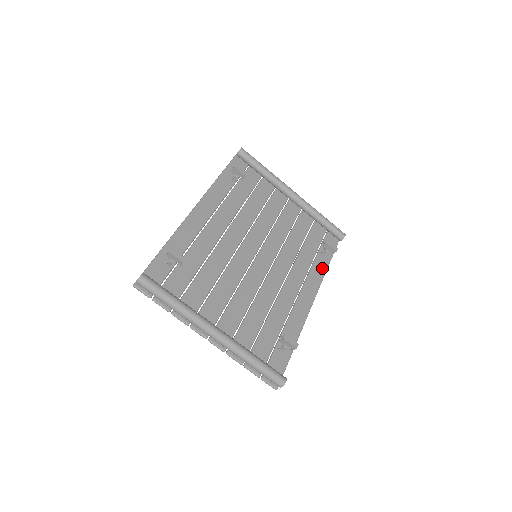
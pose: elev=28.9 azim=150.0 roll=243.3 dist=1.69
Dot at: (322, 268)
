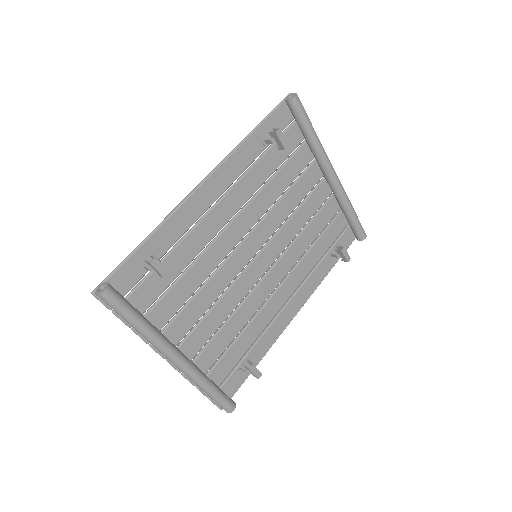
Dot at: (323, 273)
